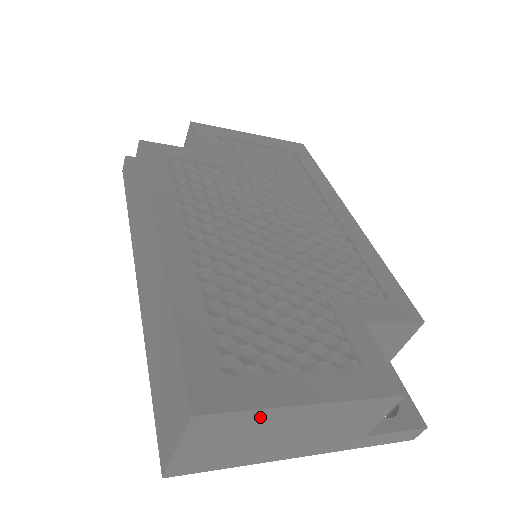
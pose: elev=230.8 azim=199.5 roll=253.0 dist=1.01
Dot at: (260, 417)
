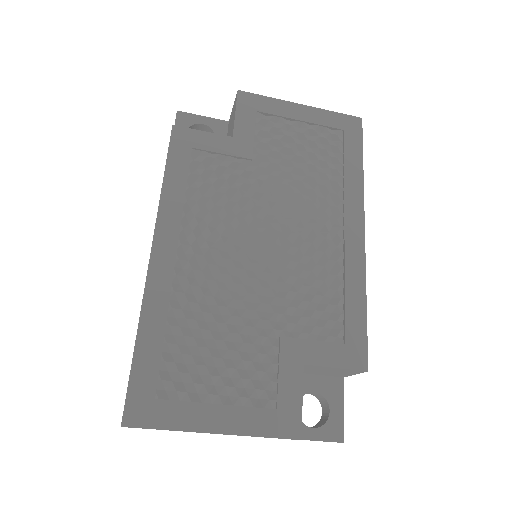
Dot at: occluded
